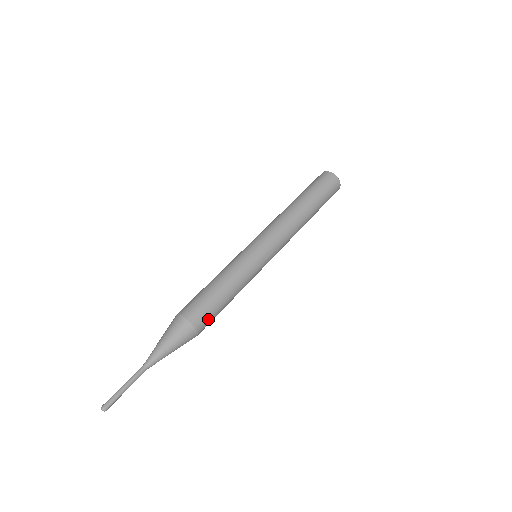
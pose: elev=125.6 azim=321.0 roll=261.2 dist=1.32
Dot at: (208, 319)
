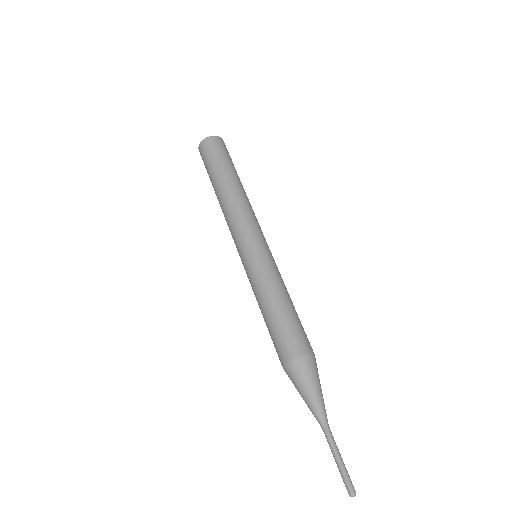
Dot at: (306, 337)
